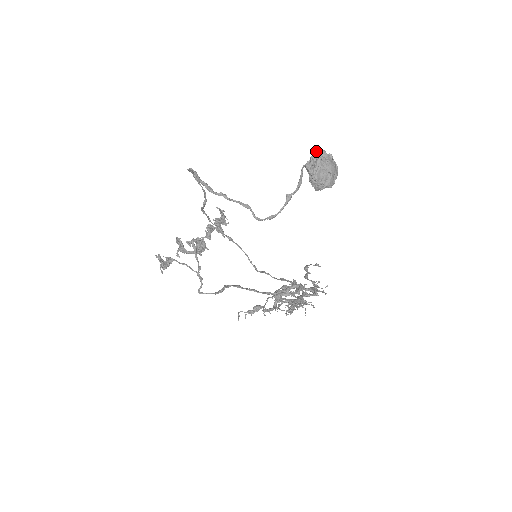
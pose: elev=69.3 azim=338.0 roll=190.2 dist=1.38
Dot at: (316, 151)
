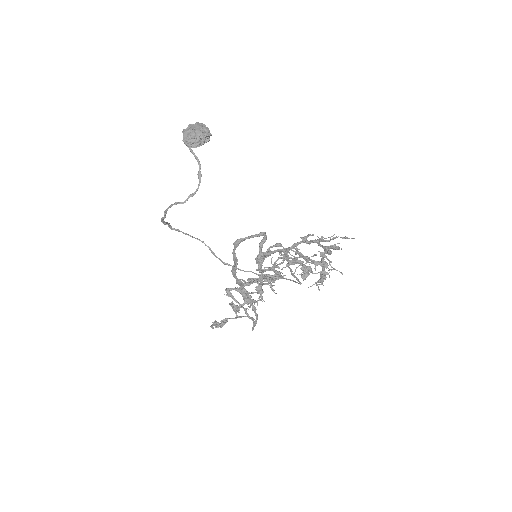
Dot at: occluded
